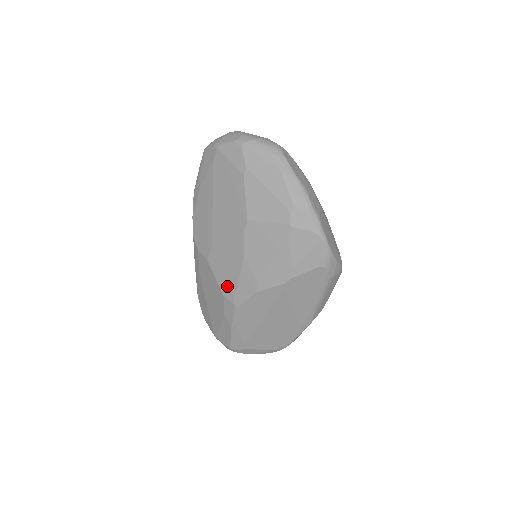
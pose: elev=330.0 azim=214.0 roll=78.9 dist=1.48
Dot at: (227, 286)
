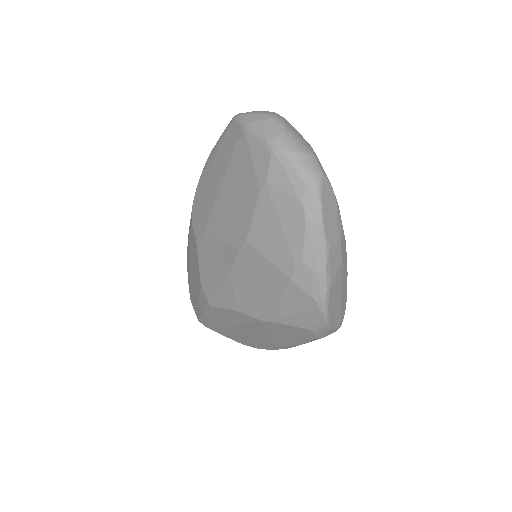
Dot at: (207, 281)
